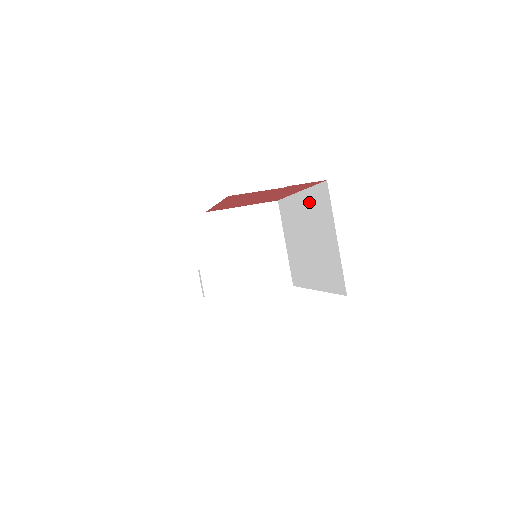
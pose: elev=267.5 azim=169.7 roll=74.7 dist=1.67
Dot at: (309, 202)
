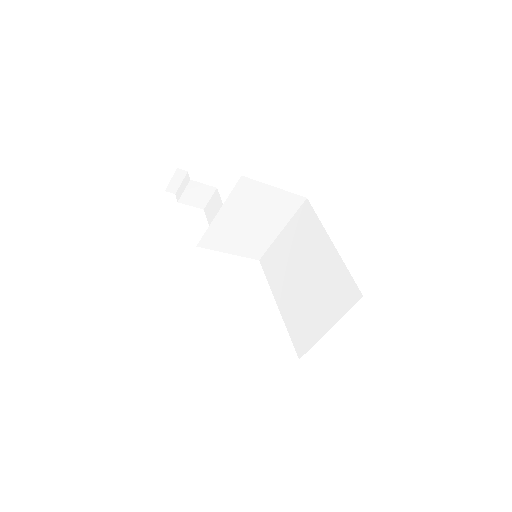
Dot at: (333, 268)
